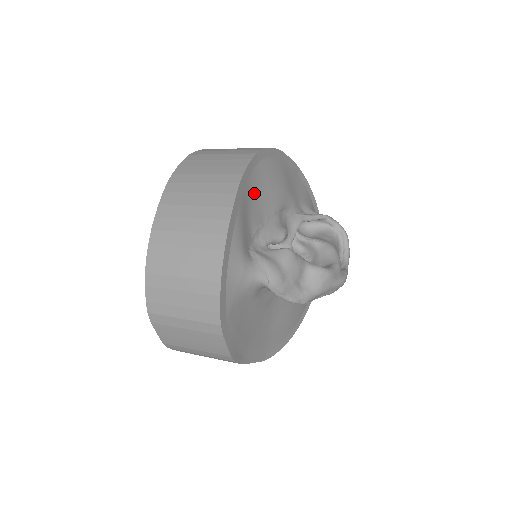
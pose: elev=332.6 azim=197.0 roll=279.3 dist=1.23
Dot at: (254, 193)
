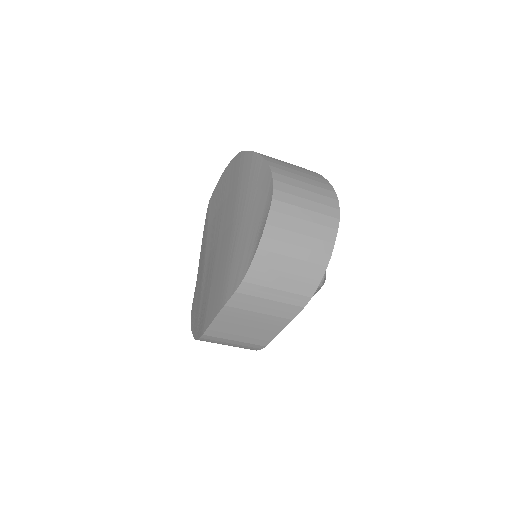
Dot at: occluded
